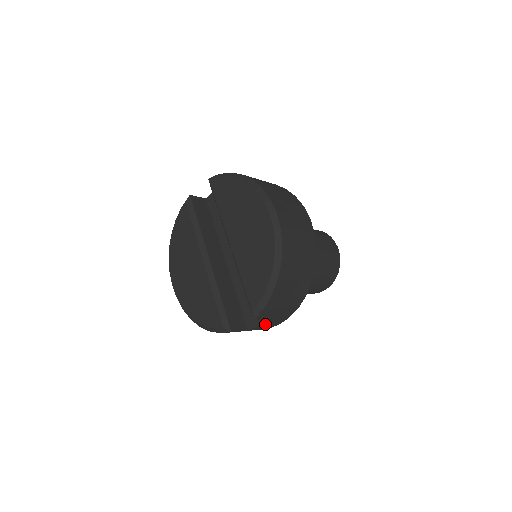
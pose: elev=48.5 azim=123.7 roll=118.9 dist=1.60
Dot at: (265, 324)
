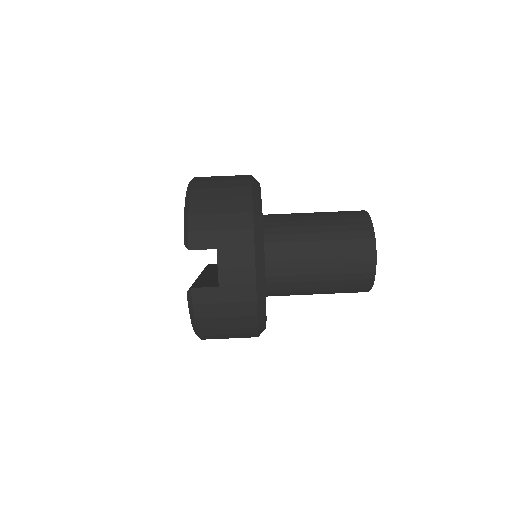
Dot at: (225, 264)
